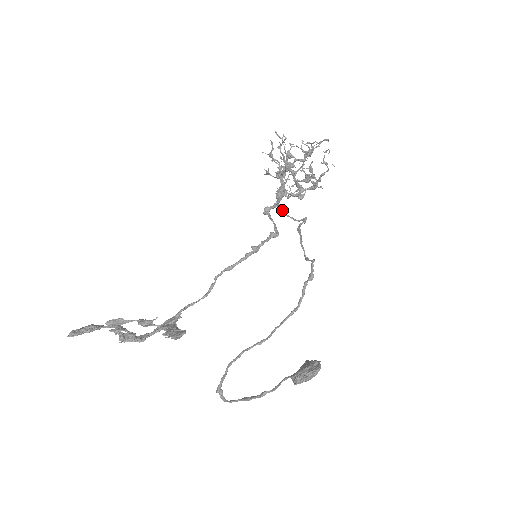
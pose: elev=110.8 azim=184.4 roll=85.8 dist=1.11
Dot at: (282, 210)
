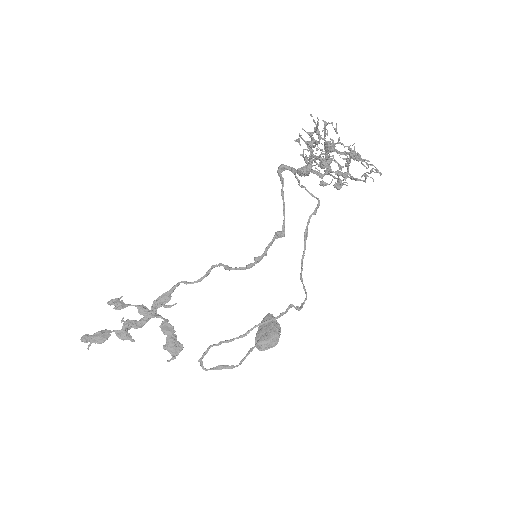
Dot at: (298, 184)
